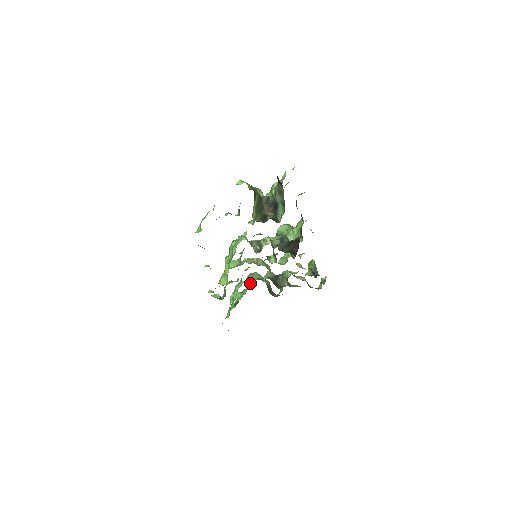
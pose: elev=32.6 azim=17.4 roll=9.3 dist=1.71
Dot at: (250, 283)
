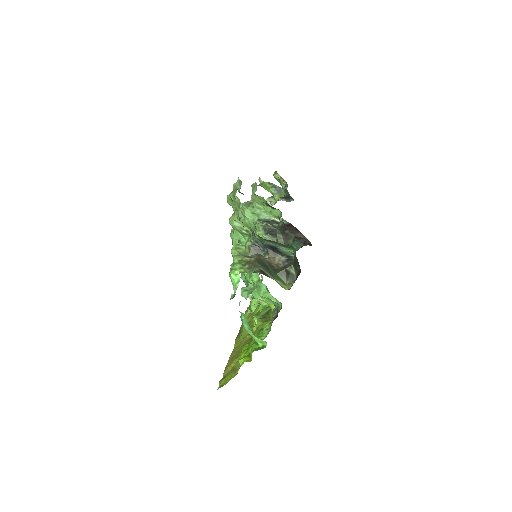
Dot at: occluded
